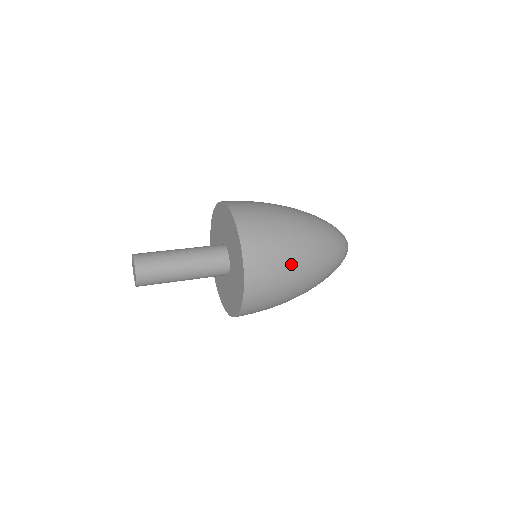
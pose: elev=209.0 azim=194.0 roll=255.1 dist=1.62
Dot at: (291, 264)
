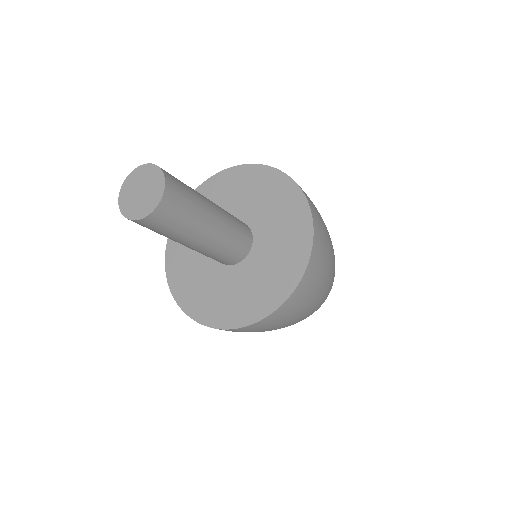
Dot at: (323, 291)
